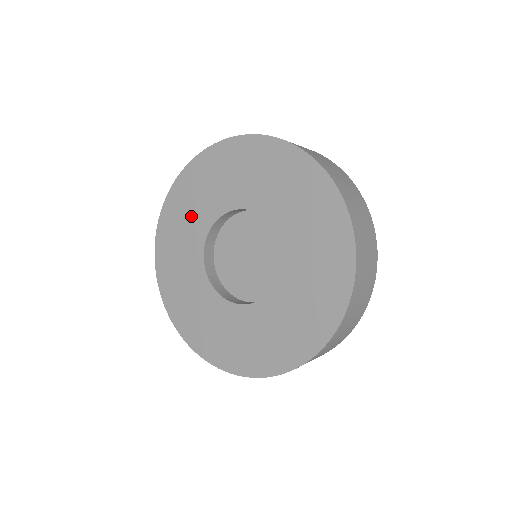
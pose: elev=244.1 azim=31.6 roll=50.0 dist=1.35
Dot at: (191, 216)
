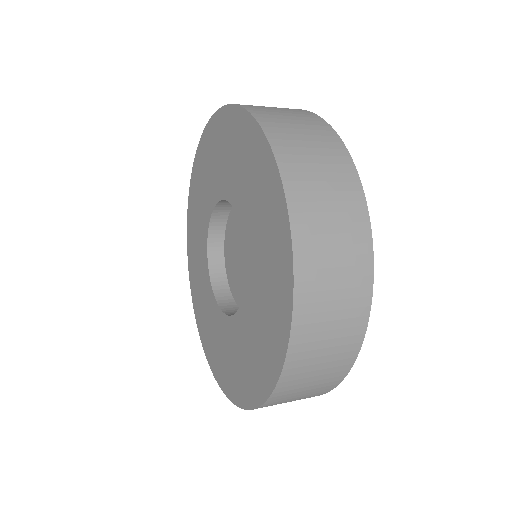
Dot at: (199, 269)
